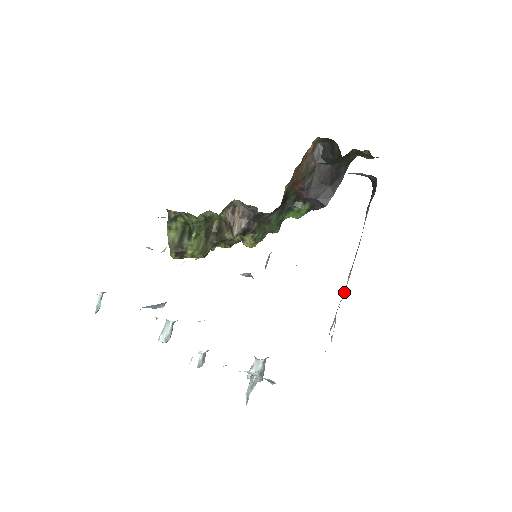
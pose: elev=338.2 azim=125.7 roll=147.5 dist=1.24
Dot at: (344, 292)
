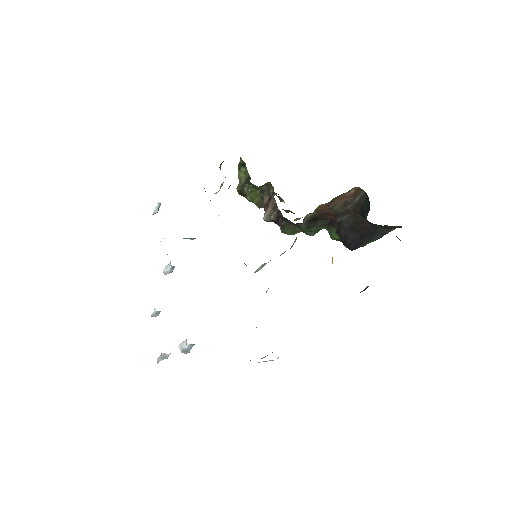
Dot at: occluded
